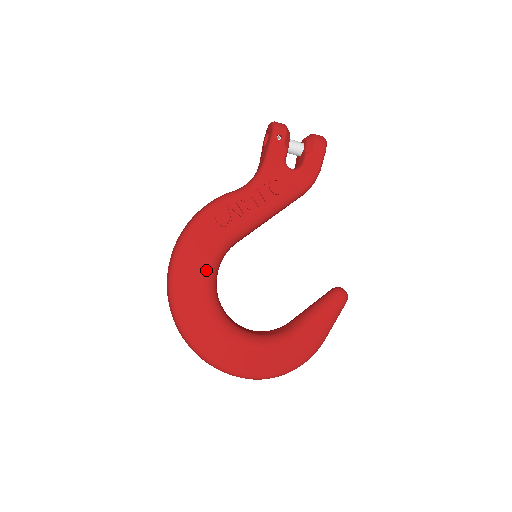
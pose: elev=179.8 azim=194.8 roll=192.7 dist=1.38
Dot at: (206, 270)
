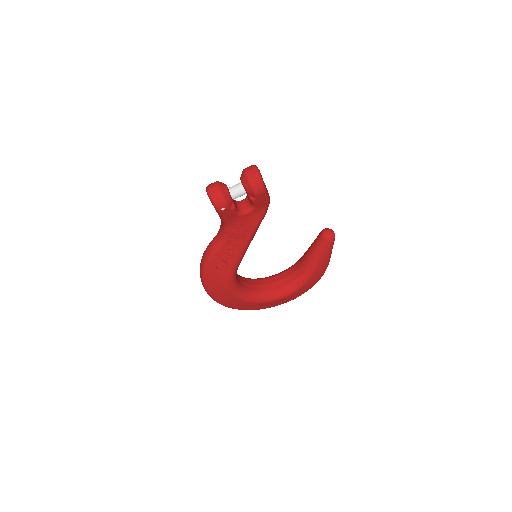
Dot at: (232, 292)
